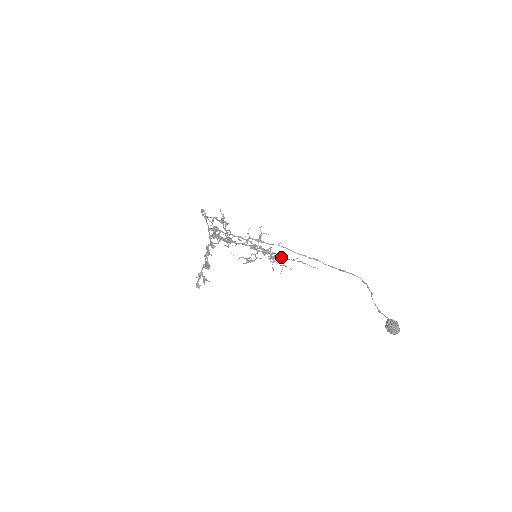
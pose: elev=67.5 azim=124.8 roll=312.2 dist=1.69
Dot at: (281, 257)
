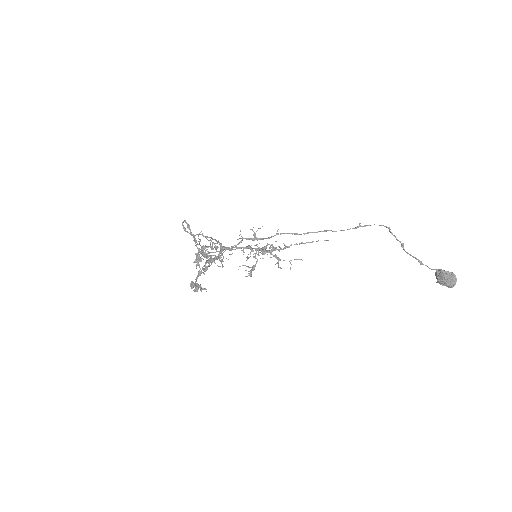
Dot at: occluded
